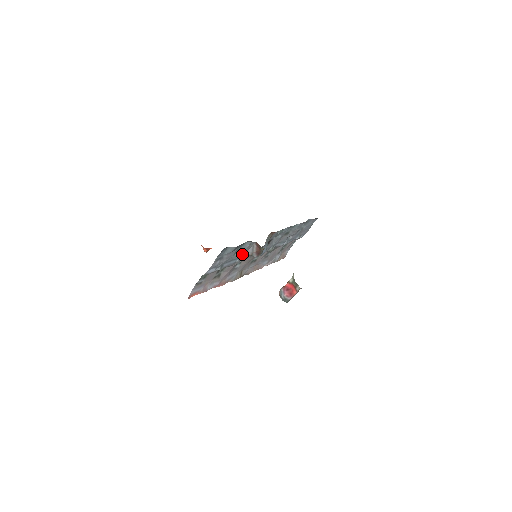
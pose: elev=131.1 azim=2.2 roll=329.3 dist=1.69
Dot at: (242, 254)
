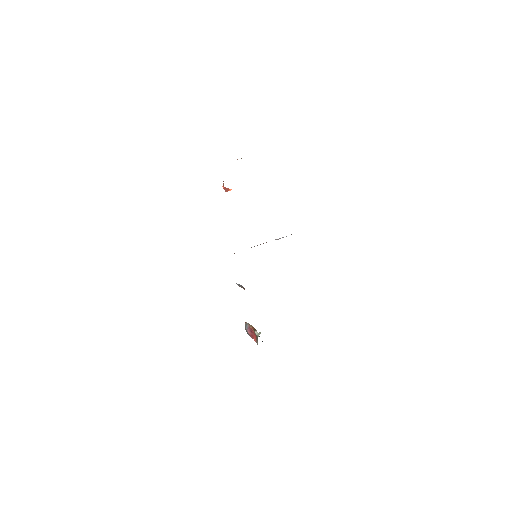
Dot at: occluded
